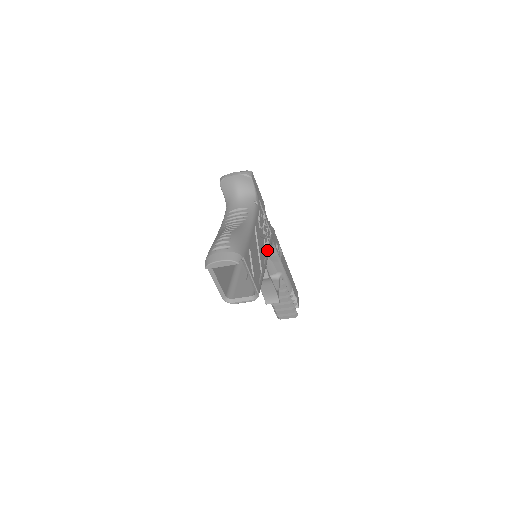
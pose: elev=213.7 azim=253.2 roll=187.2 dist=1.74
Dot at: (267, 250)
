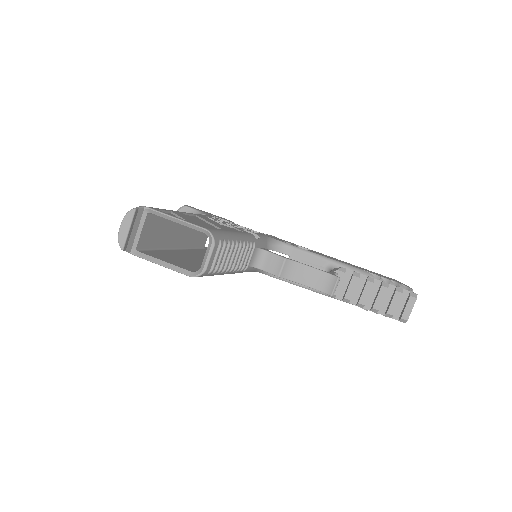
Dot at: occluded
